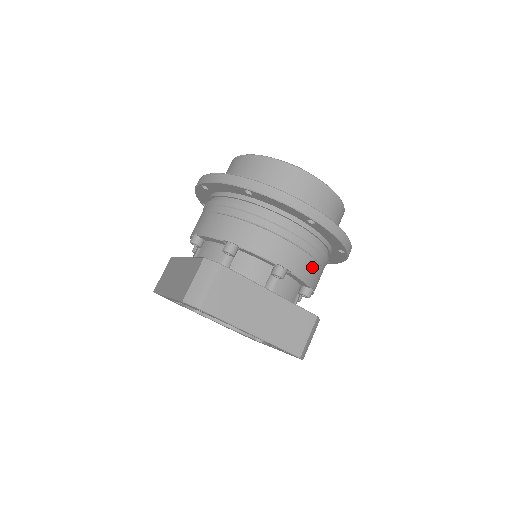
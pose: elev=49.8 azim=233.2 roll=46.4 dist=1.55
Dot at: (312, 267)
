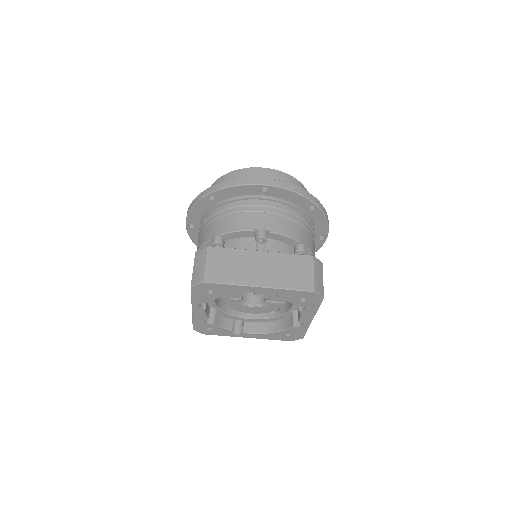
Dot at: (289, 225)
